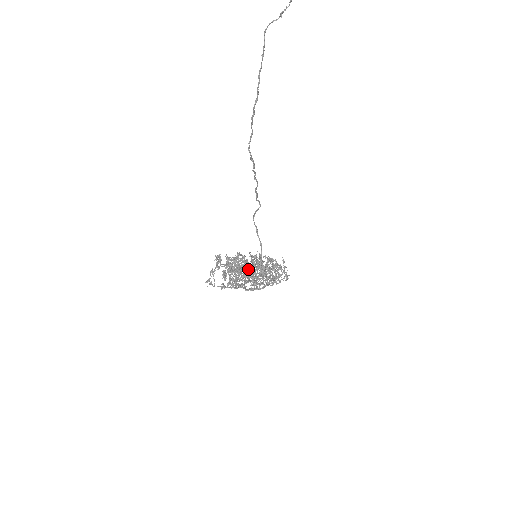
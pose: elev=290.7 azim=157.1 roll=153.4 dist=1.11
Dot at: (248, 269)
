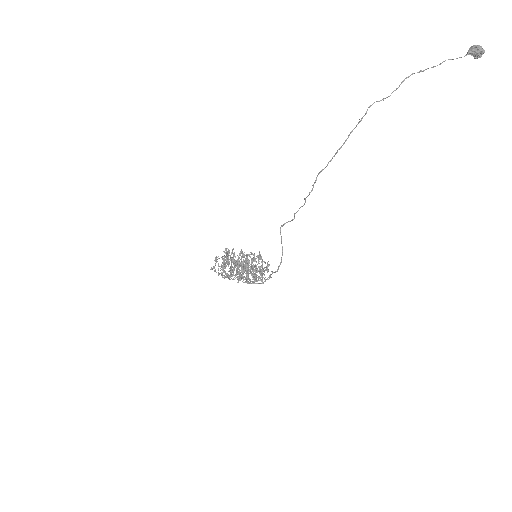
Dot at: occluded
